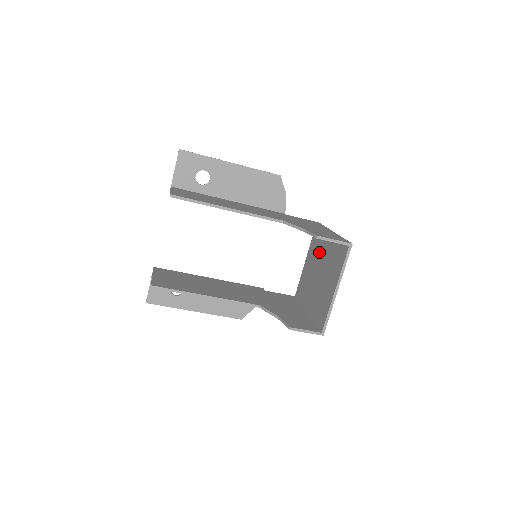
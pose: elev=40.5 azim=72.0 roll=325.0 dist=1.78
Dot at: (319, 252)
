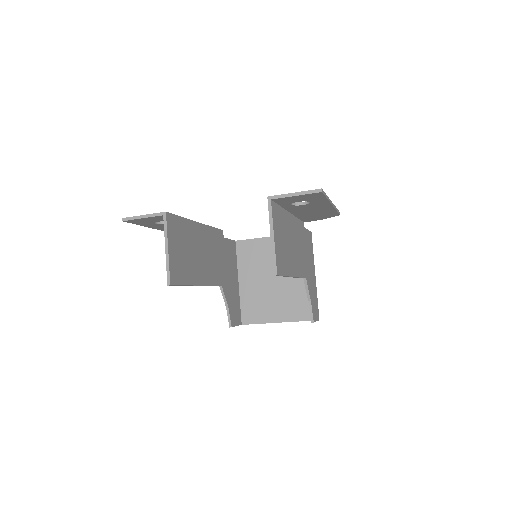
Dot at: occluded
